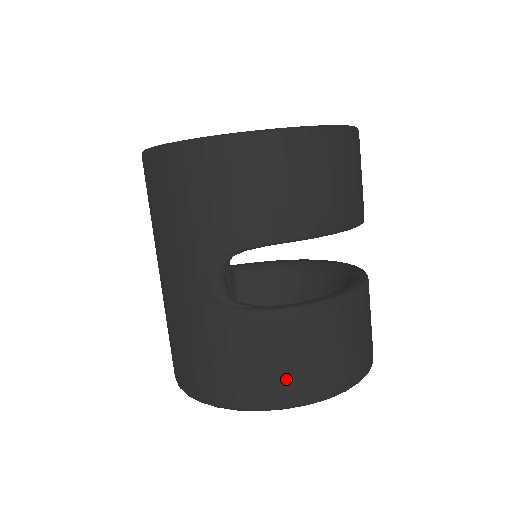
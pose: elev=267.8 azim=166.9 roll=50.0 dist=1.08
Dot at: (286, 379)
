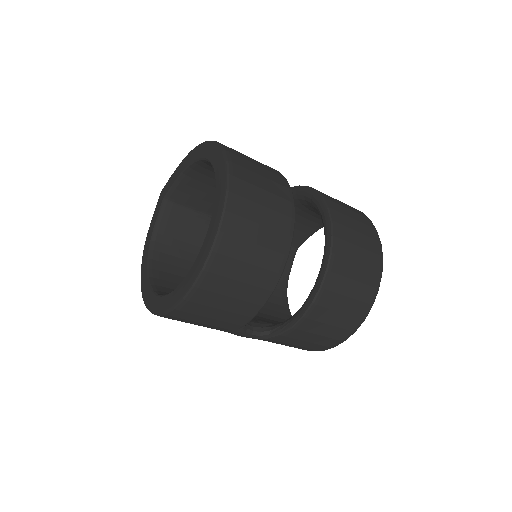
Dot at: (332, 336)
